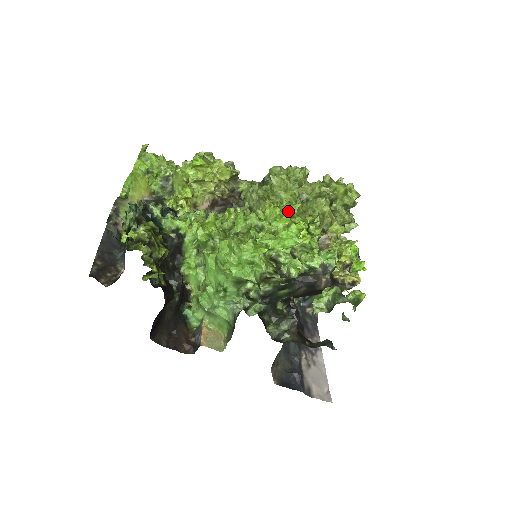
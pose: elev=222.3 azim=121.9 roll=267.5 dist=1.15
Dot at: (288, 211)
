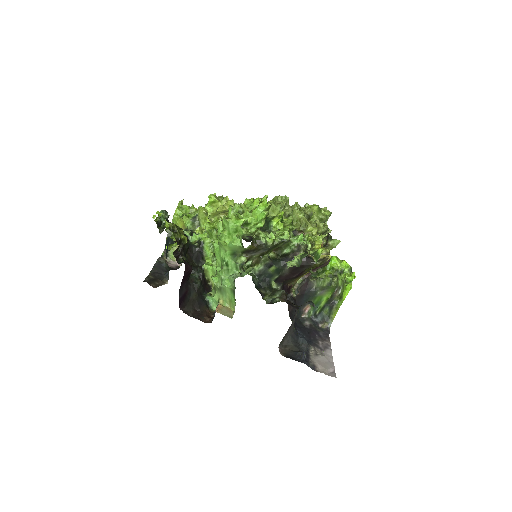
Dot at: (260, 201)
